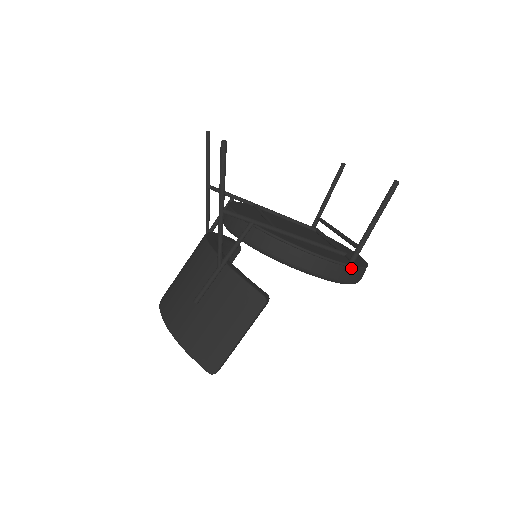
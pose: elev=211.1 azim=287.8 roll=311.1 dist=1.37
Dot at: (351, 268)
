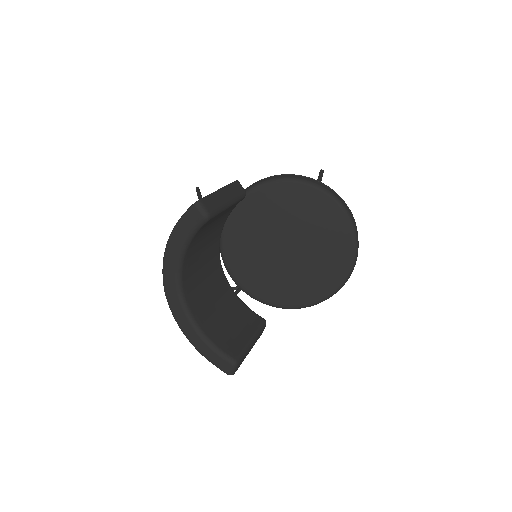
Dot at: (312, 179)
